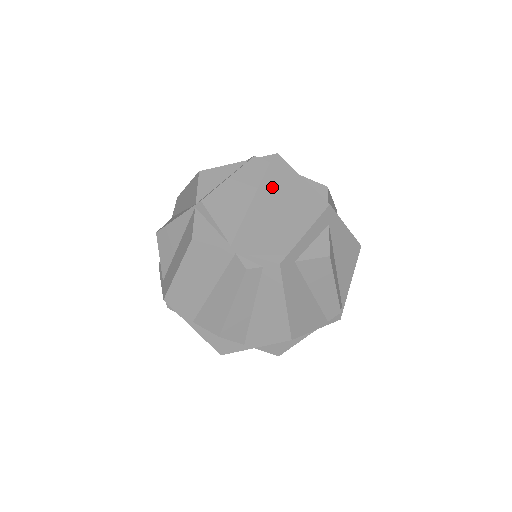
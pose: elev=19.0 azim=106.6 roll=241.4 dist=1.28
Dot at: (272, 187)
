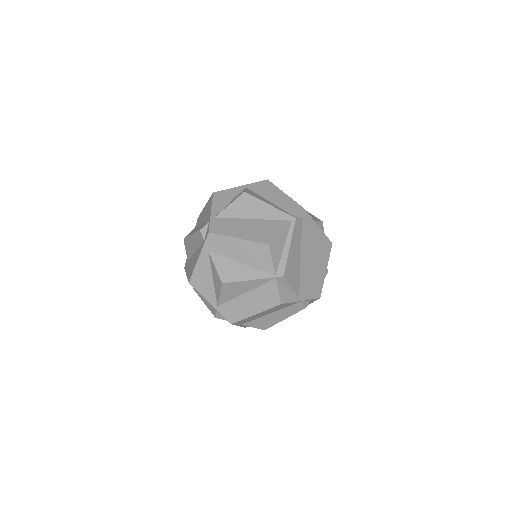
Dot at: (307, 242)
